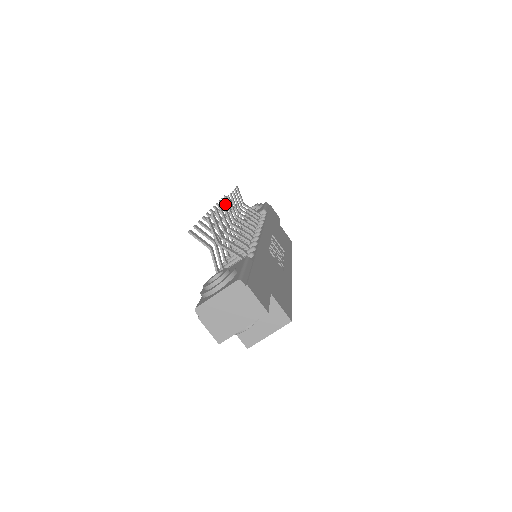
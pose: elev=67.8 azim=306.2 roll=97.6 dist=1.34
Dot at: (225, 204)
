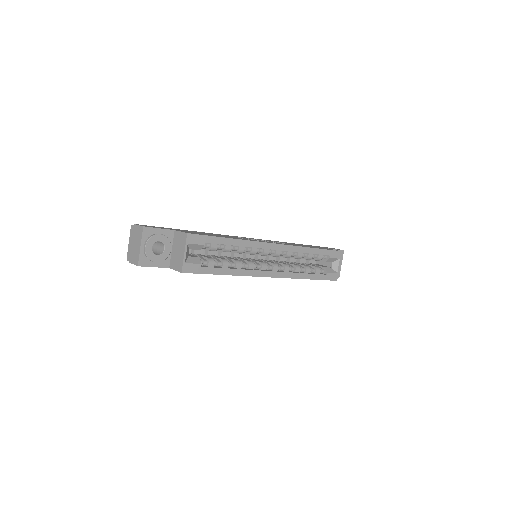
Dot at: occluded
